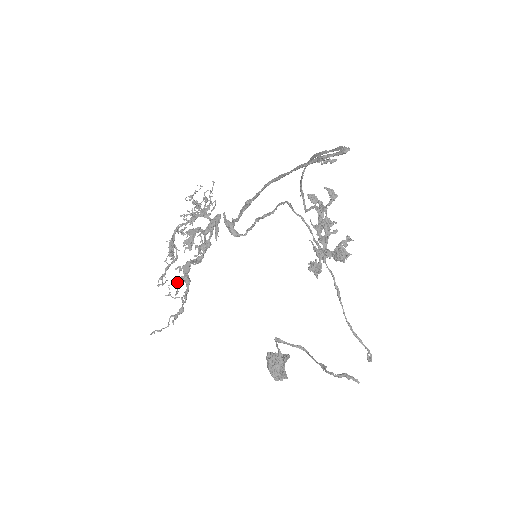
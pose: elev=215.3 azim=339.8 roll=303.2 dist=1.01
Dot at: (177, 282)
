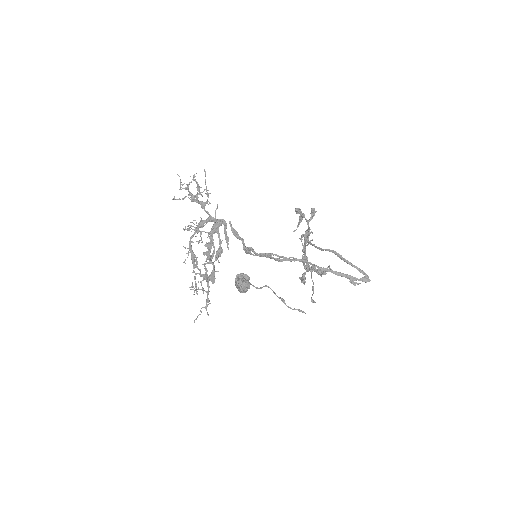
Dot at: (201, 282)
